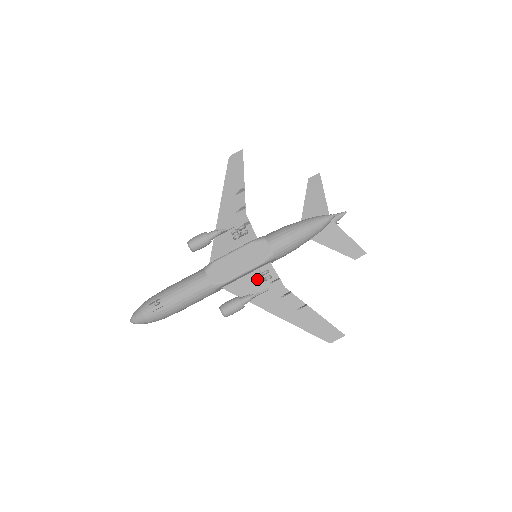
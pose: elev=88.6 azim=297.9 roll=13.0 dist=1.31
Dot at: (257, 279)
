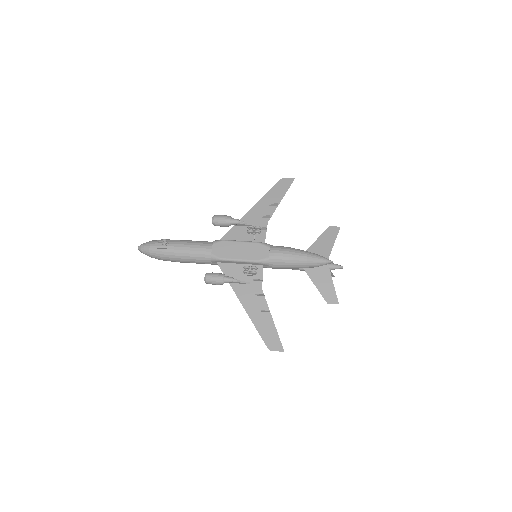
Dot at: occluded
